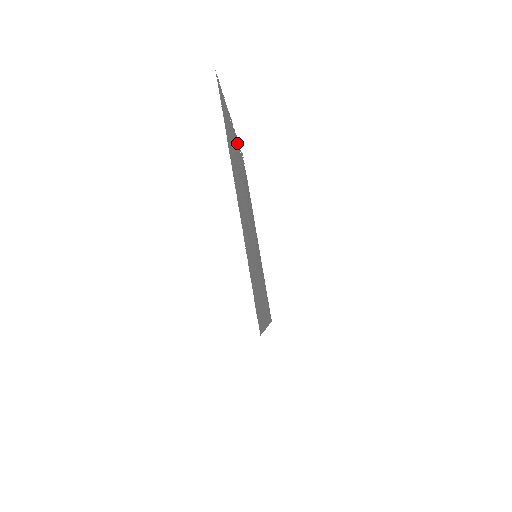
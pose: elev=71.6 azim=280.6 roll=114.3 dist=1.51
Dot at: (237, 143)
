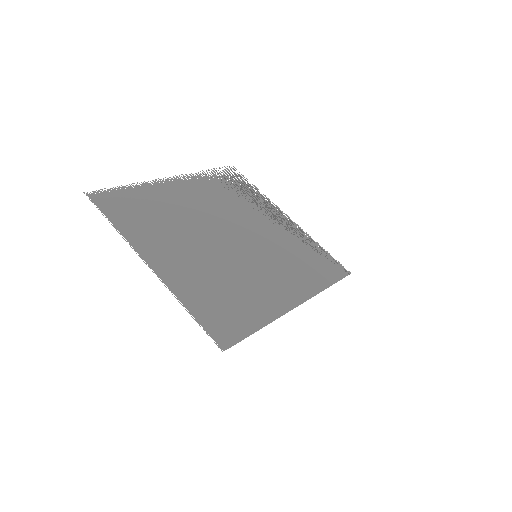
Dot at: (192, 182)
